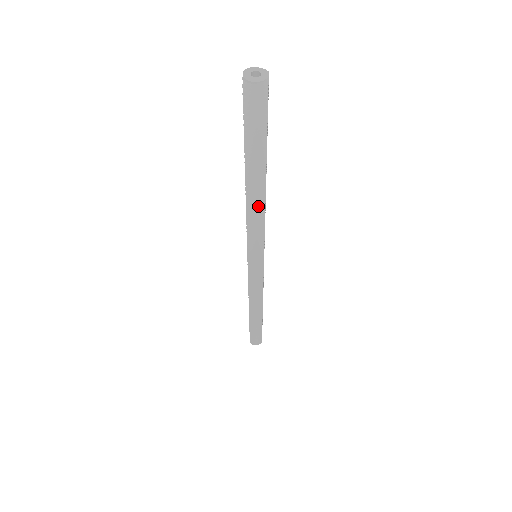
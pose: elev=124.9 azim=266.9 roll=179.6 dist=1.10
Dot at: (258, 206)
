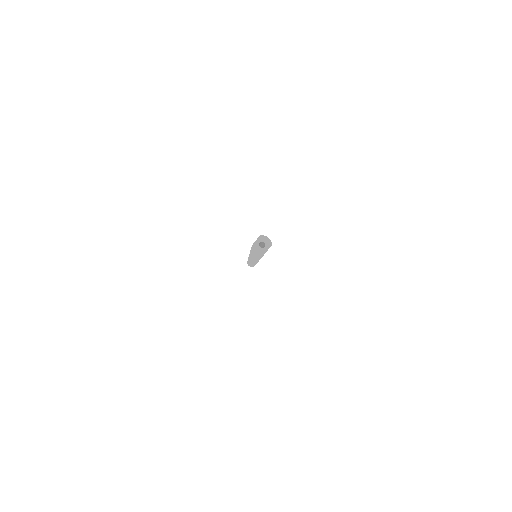
Dot at: occluded
